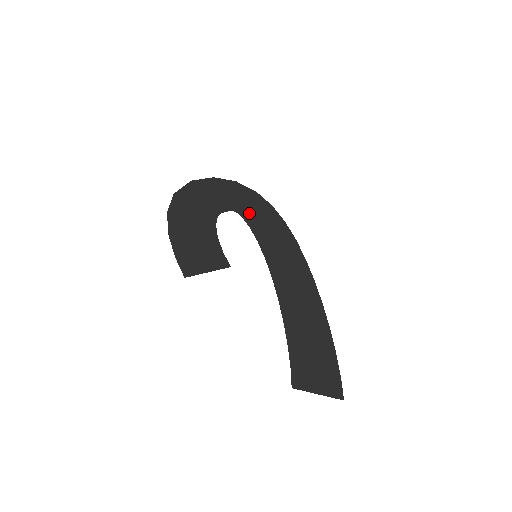
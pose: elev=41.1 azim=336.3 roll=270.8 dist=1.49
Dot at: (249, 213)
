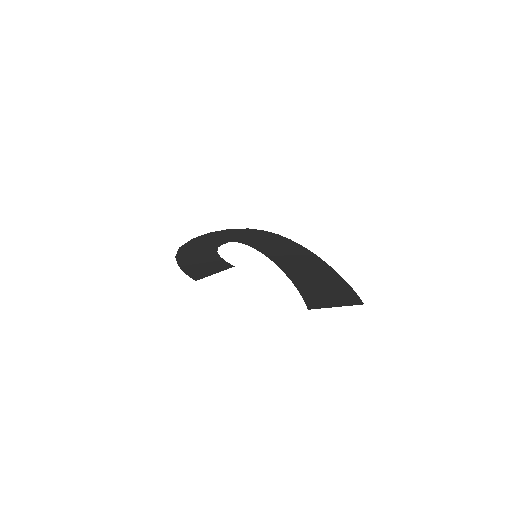
Dot at: (245, 239)
